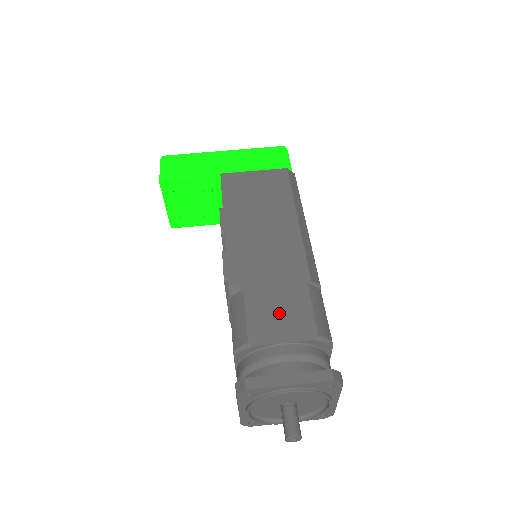
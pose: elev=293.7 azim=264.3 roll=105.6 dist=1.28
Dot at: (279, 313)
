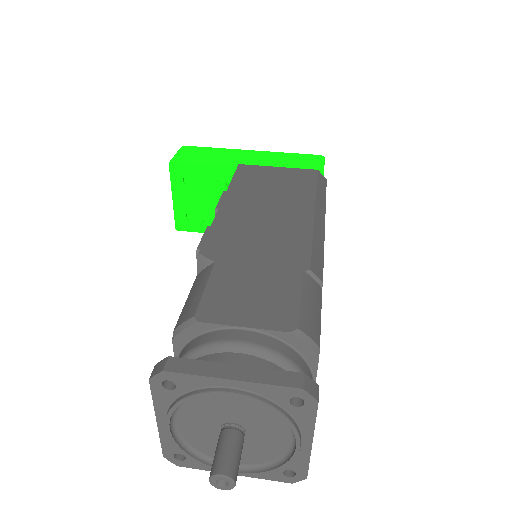
Dot at: (252, 294)
